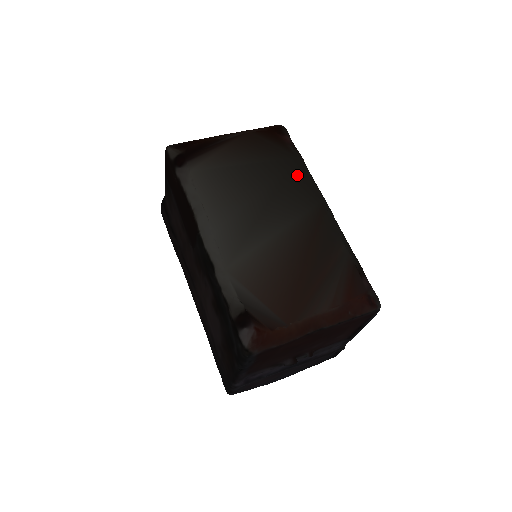
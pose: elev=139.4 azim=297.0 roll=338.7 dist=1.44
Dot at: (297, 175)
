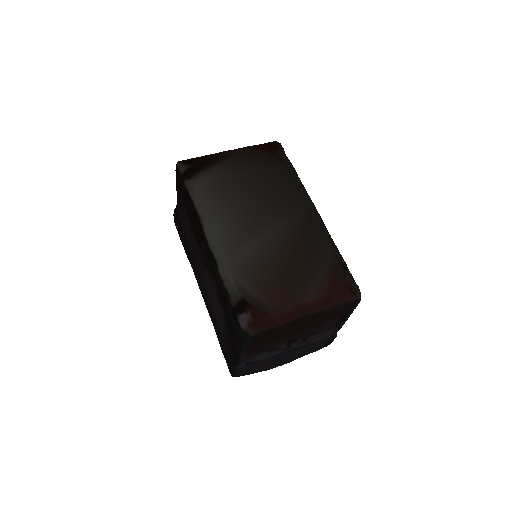
Dot at: (290, 184)
